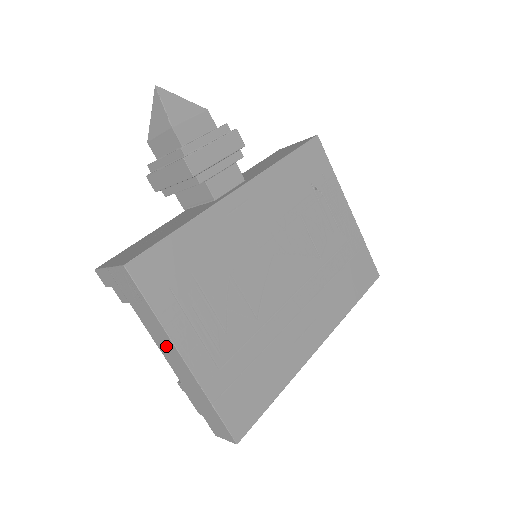
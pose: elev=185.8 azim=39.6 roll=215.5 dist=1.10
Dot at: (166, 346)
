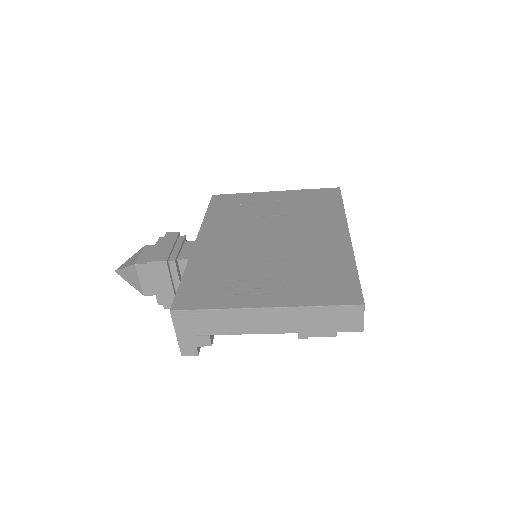
Dot at: (251, 321)
